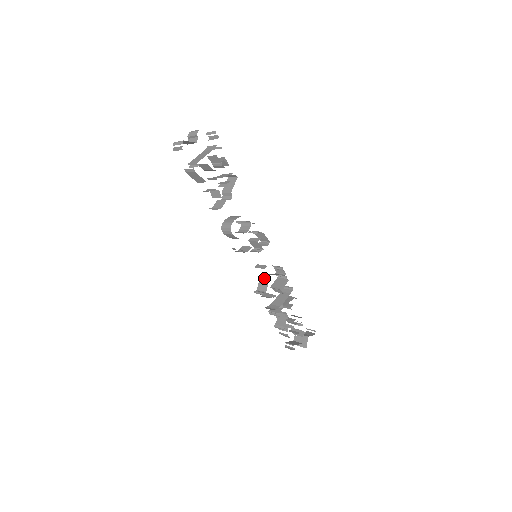
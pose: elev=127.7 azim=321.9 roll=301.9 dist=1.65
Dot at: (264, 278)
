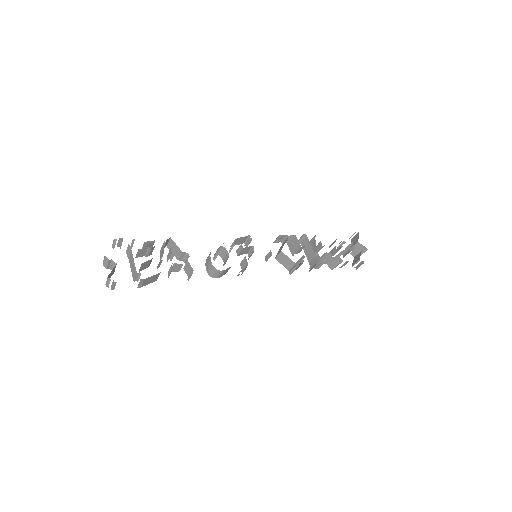
Dot at: (281, 258)
